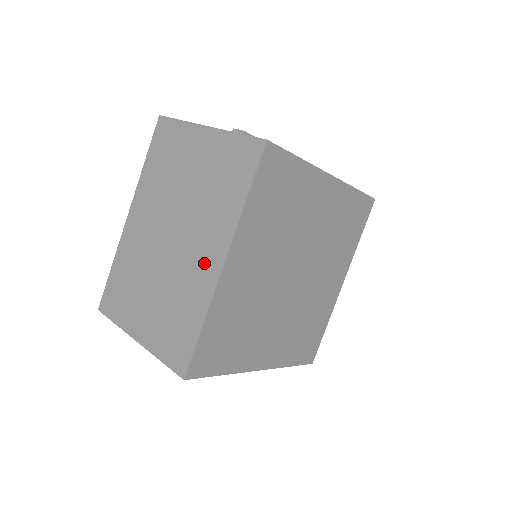
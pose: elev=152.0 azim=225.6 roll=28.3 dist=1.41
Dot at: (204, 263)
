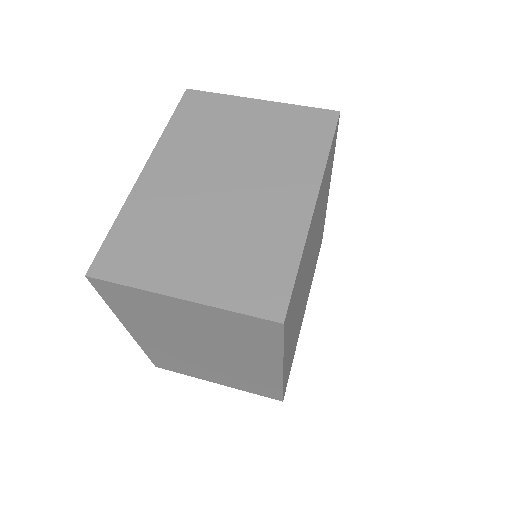
Dot at: (287, 203)
